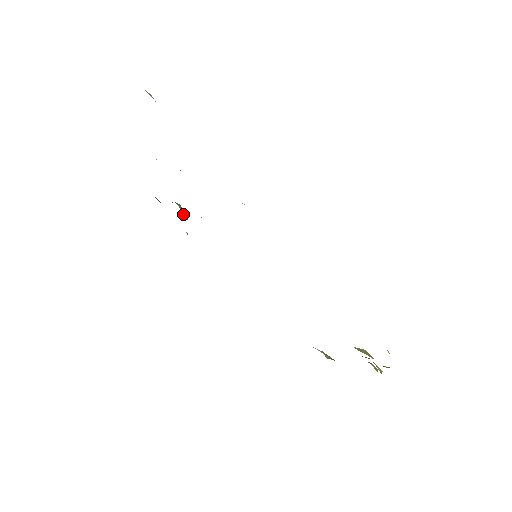
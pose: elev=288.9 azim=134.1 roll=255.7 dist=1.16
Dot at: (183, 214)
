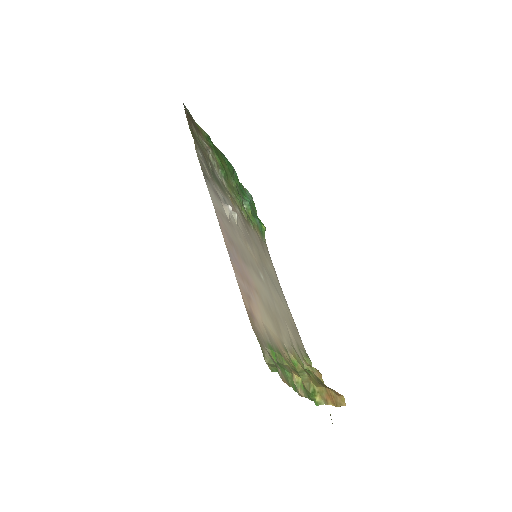
Dot at: (247, 210)
